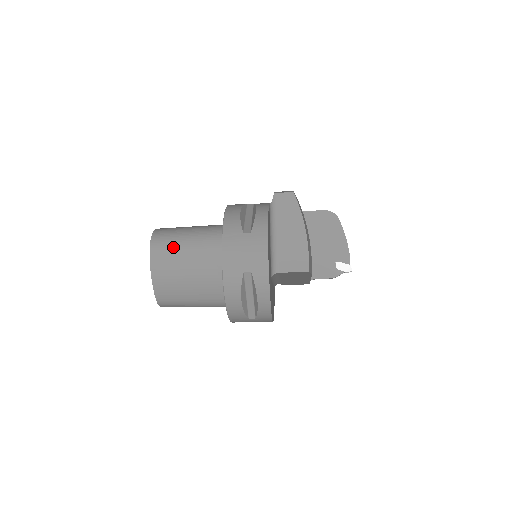
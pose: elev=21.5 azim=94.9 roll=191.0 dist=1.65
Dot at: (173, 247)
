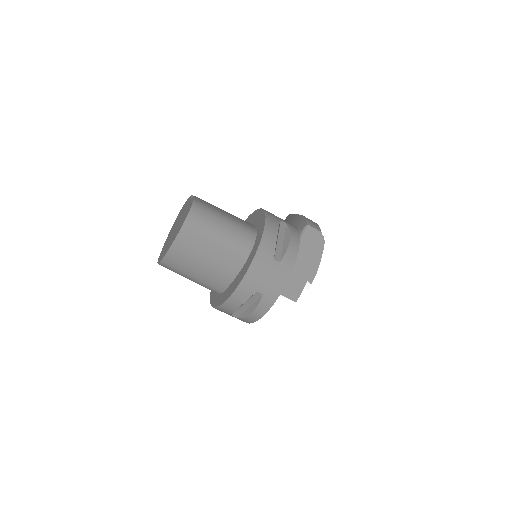
Dot at: (206, 232)
